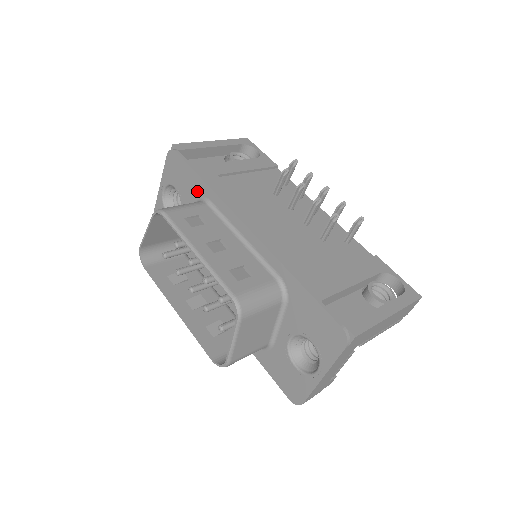
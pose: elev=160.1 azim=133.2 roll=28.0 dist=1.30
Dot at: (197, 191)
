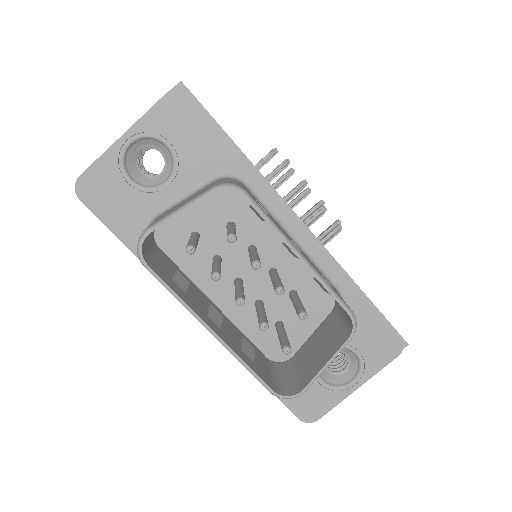
Dot at: (223, 162)
